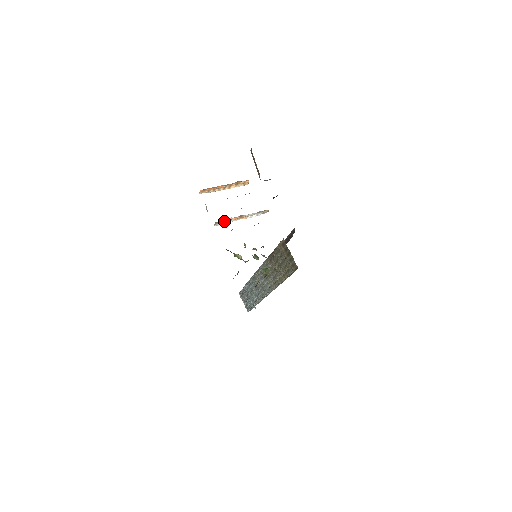
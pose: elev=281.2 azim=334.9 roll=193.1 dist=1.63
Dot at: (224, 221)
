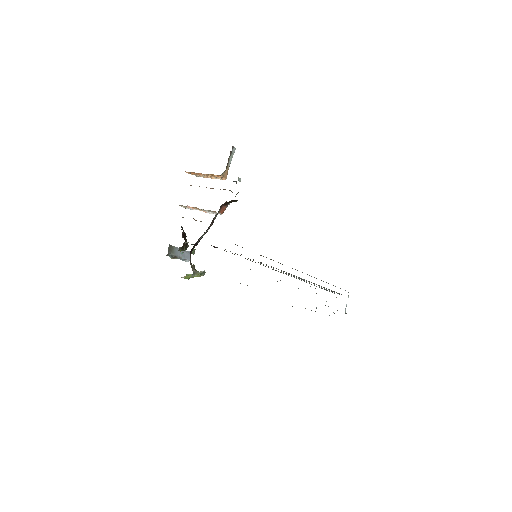
Dot at: (186, 207)
